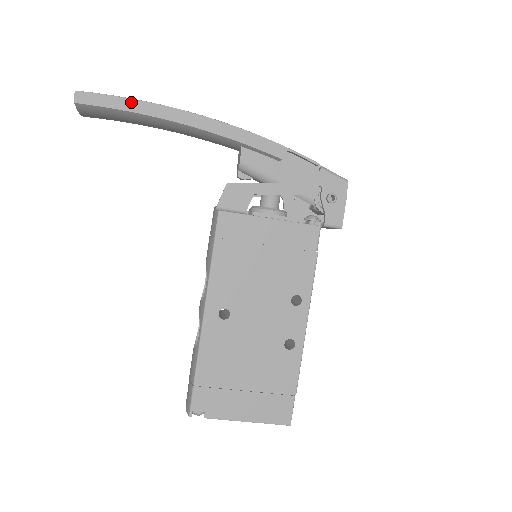
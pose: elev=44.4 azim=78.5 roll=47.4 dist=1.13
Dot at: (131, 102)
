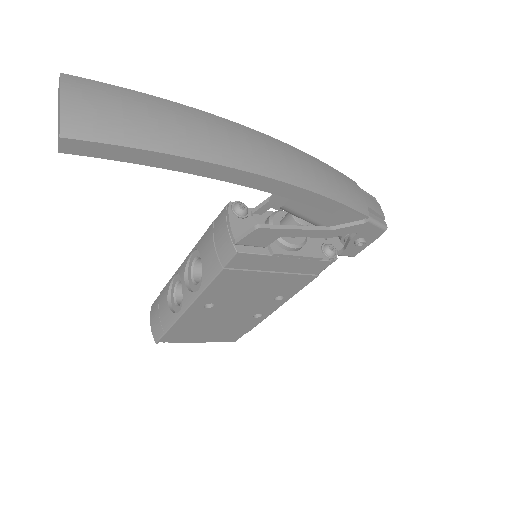
Dot at: (158, 156)
